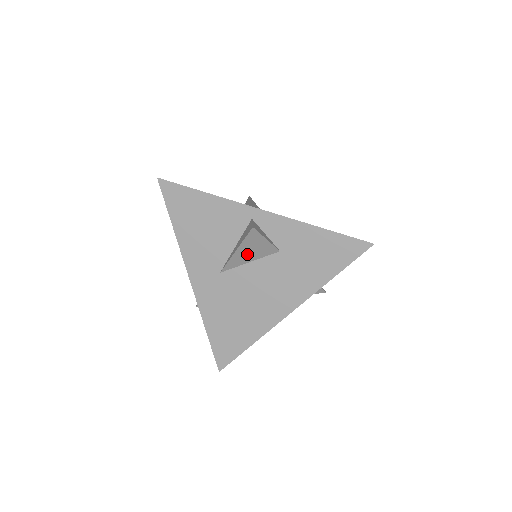
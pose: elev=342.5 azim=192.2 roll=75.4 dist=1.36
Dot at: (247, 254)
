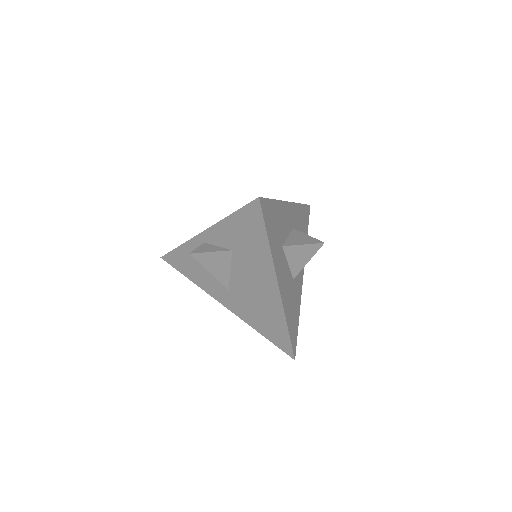
Dot at: (219, 268)
